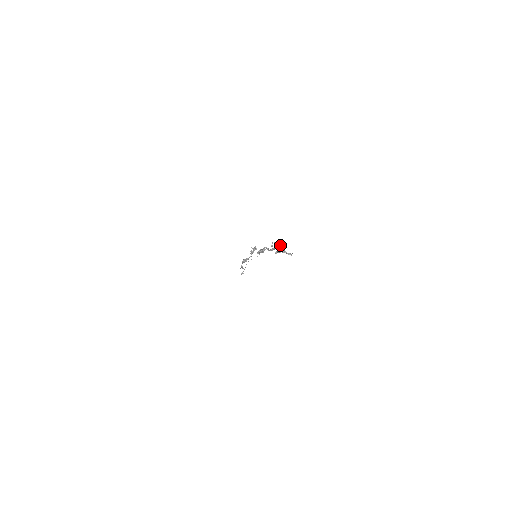
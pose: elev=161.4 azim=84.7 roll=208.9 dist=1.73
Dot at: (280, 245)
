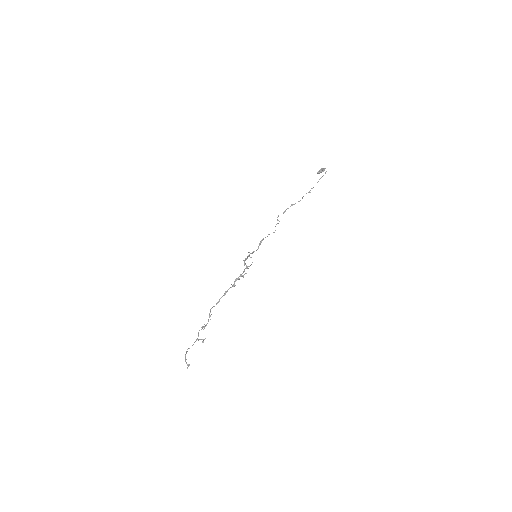
Dot at: (199, 339)
